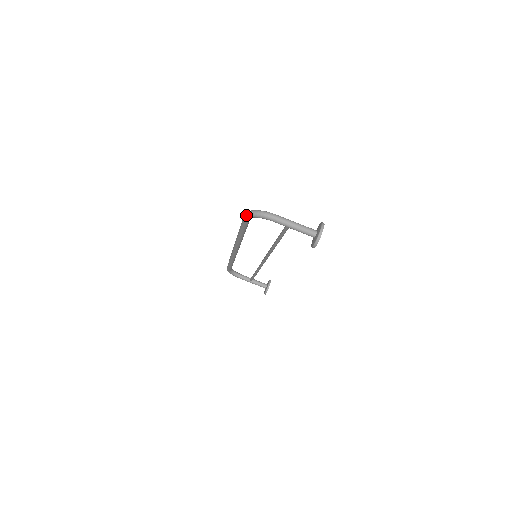
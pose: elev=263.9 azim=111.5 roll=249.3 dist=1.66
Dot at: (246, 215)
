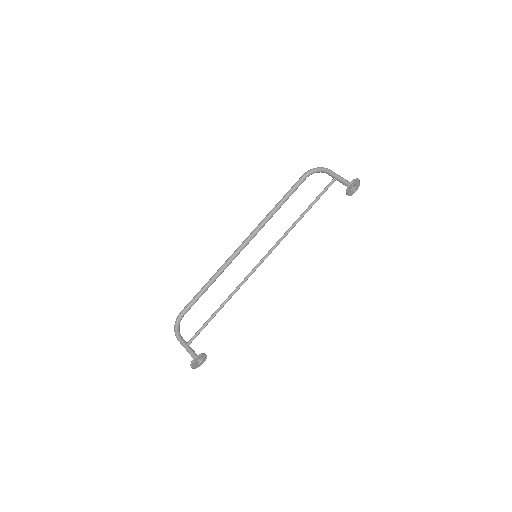
Dot at: (307, 171)
